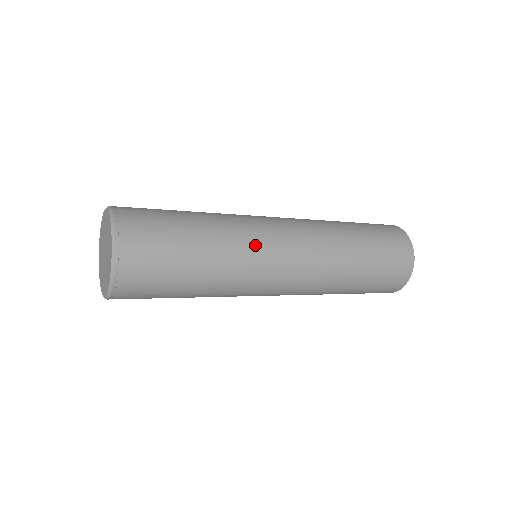
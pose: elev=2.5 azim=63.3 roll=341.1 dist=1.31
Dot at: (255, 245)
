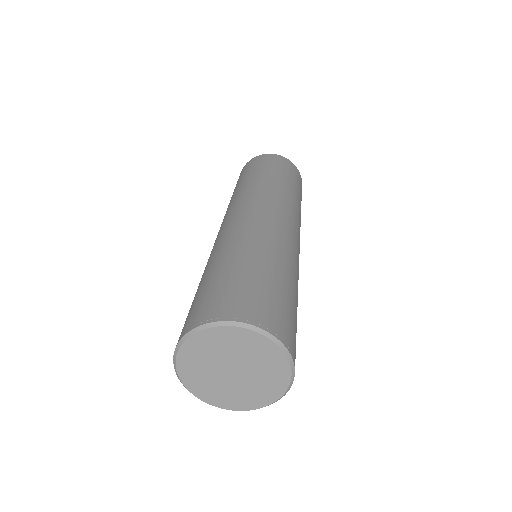
Dot at: occluded
